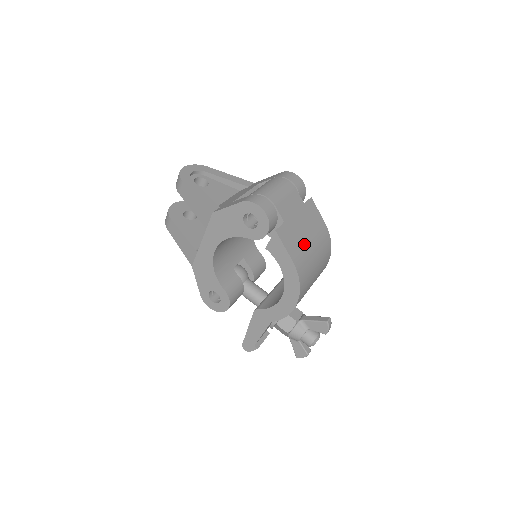
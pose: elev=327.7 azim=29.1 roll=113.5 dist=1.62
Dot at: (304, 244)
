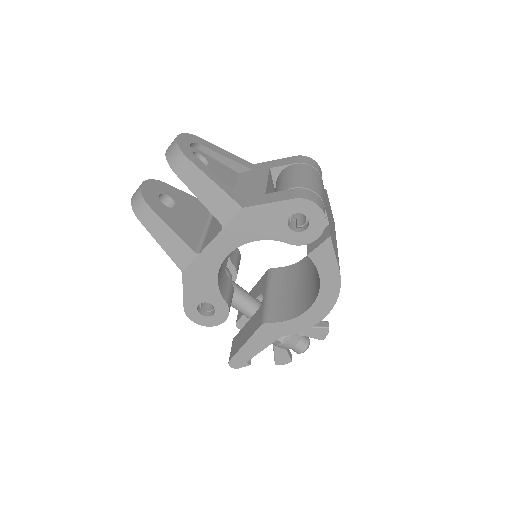
Dot at: (336, 248)
